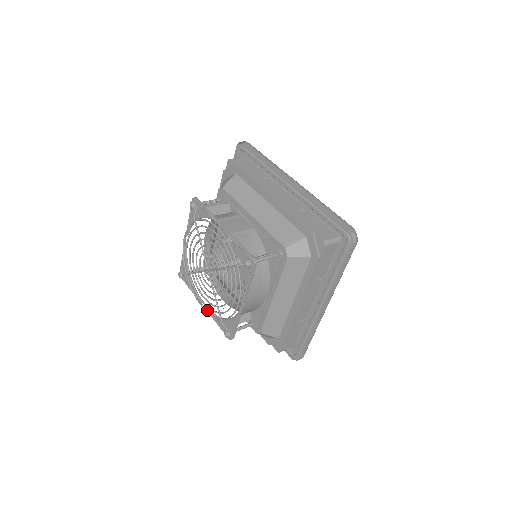
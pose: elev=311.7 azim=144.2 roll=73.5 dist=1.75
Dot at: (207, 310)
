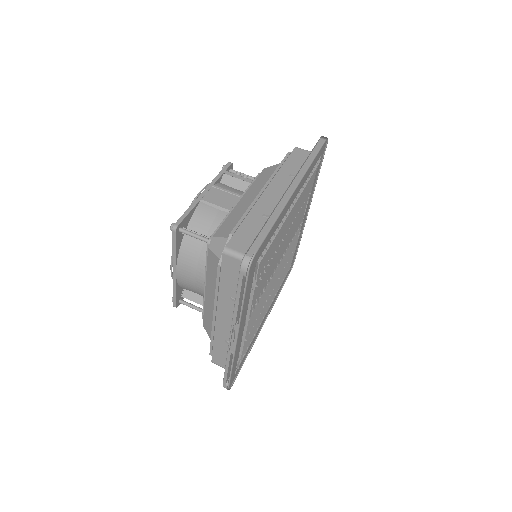
Dot at: occluded
